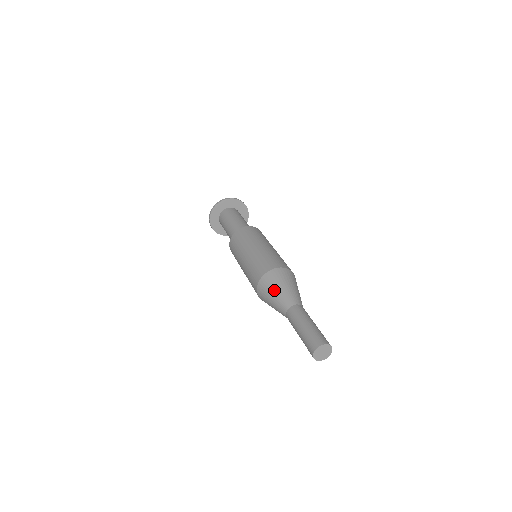
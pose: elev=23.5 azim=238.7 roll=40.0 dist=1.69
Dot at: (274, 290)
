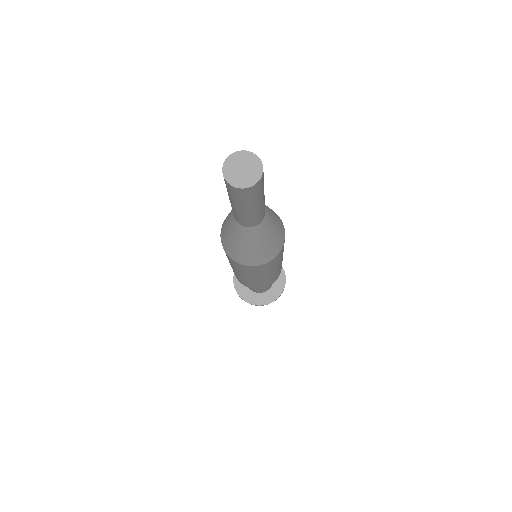
Dot at: (227, 217)
